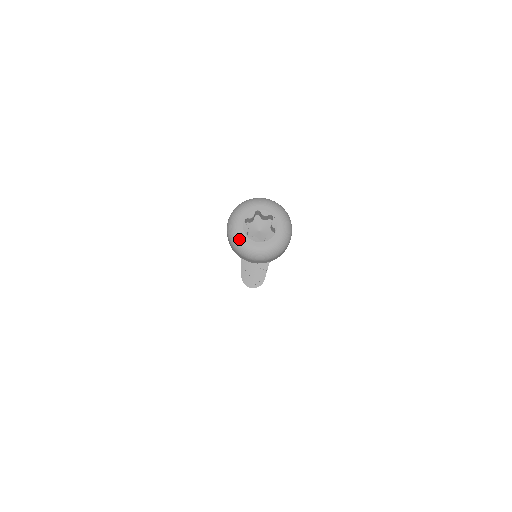
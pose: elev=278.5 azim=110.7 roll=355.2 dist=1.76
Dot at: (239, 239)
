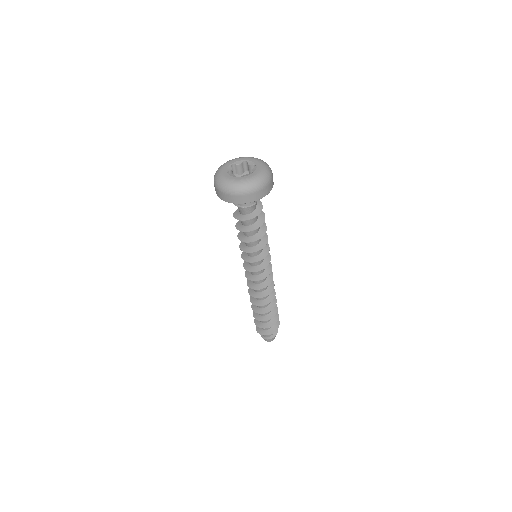
Dot at: (233, 182)
